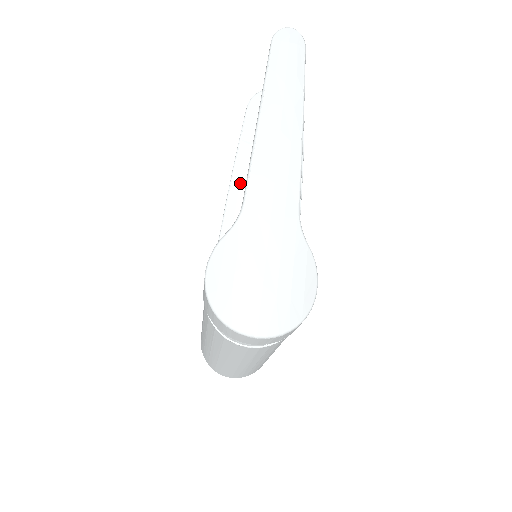
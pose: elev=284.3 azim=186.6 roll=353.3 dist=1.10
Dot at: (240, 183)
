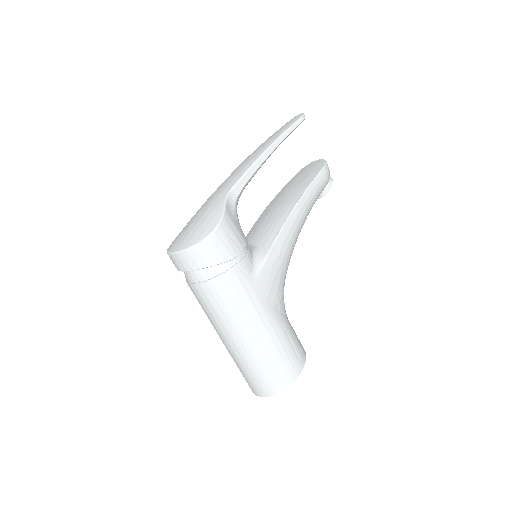
Dot at: (265, 212)
